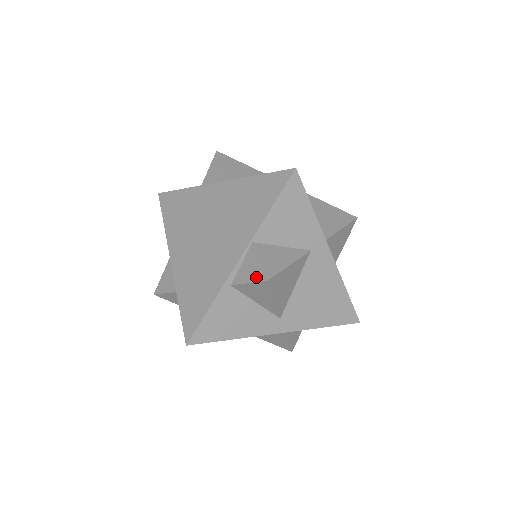
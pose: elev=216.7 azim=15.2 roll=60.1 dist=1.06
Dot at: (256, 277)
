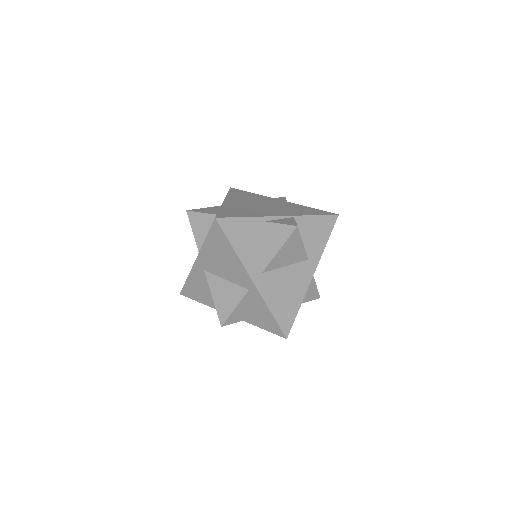
Dot at: (289, 223)
